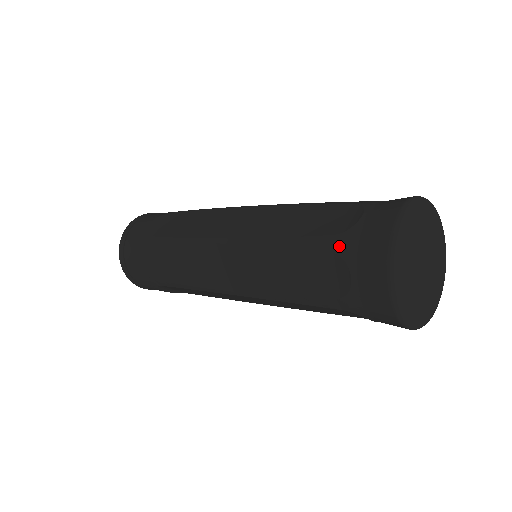
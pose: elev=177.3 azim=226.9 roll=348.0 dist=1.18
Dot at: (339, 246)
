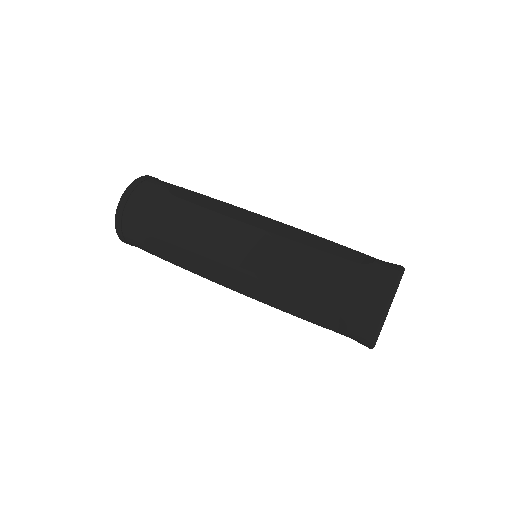
Dot at: (342, 312)
